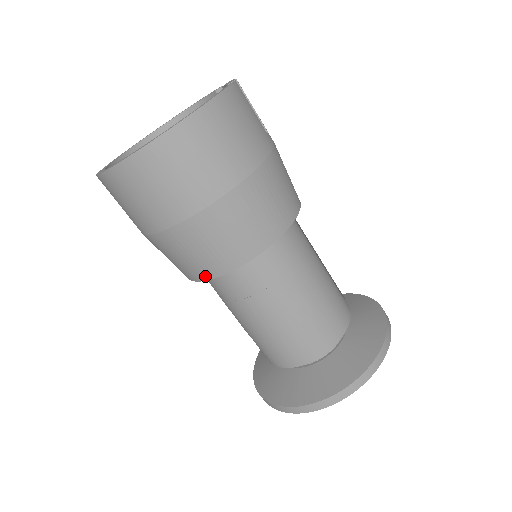
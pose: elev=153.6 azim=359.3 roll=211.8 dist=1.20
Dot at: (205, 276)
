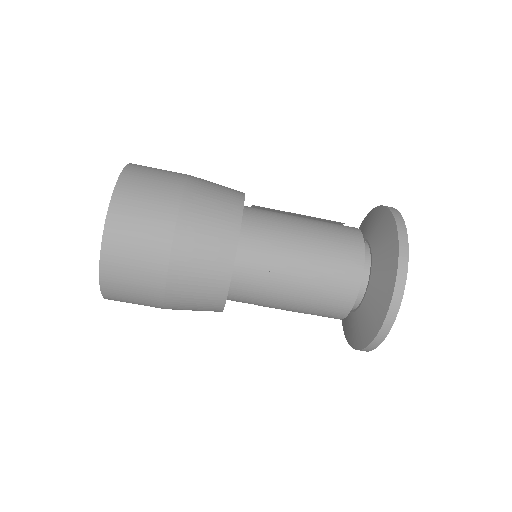
Dot at: (223, 289)
